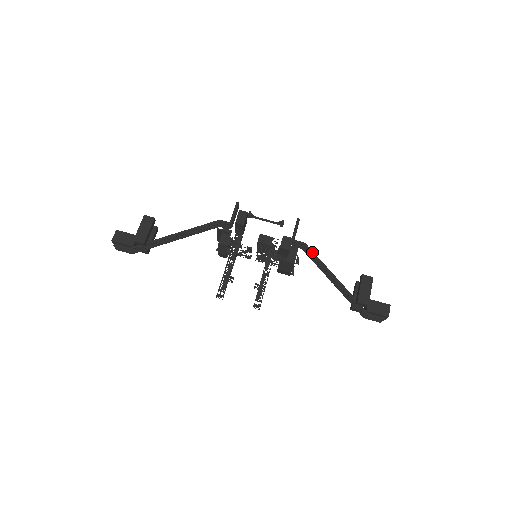
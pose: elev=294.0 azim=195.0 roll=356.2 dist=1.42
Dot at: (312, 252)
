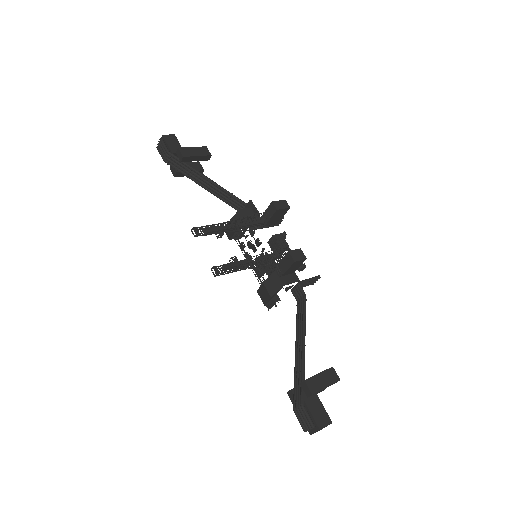
Dot at: (305, 307)
